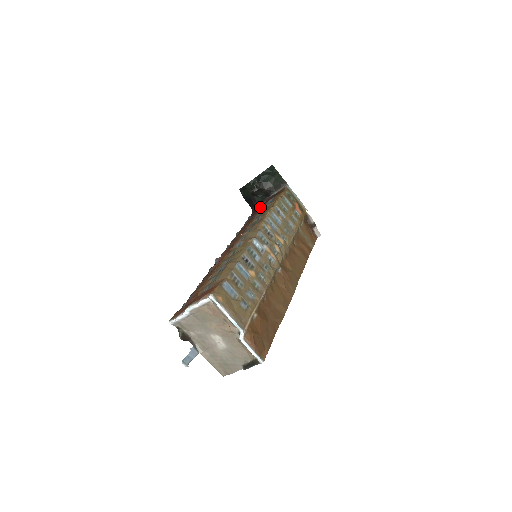
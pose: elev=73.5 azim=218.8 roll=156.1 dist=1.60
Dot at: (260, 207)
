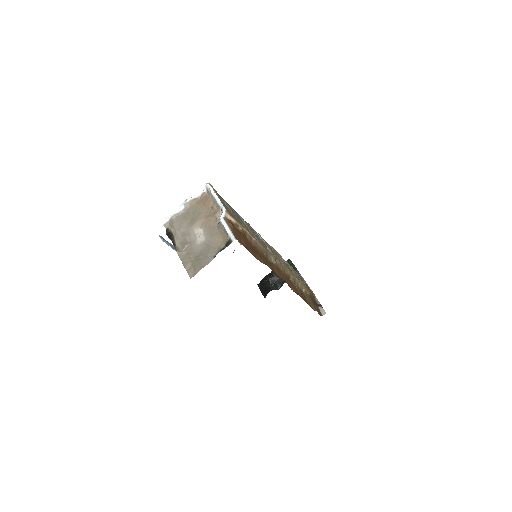
Dot at: occluded
